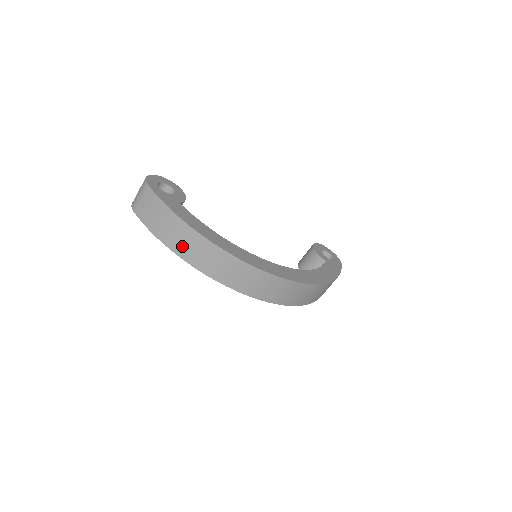
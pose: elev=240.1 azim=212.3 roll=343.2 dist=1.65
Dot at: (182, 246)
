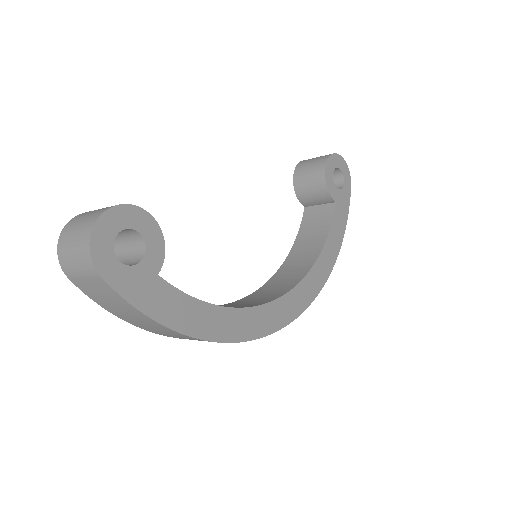
Dot at: (166, 334)
